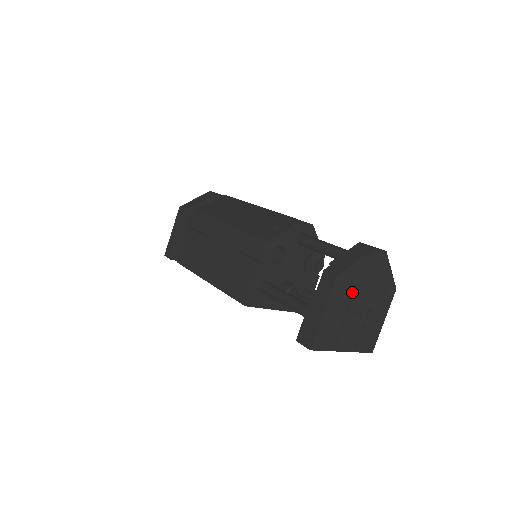
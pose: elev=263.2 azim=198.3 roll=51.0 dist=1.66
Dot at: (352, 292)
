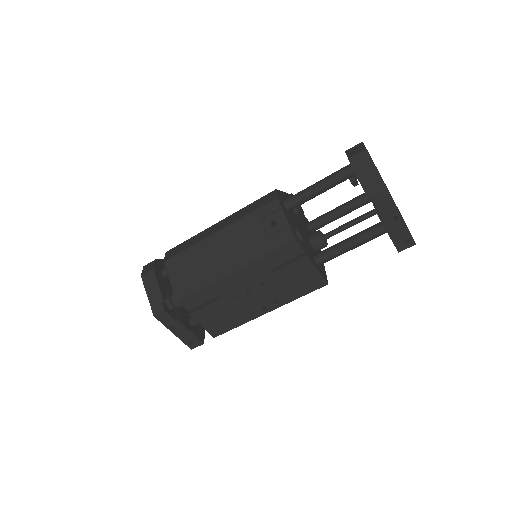
Dot at: occluded
